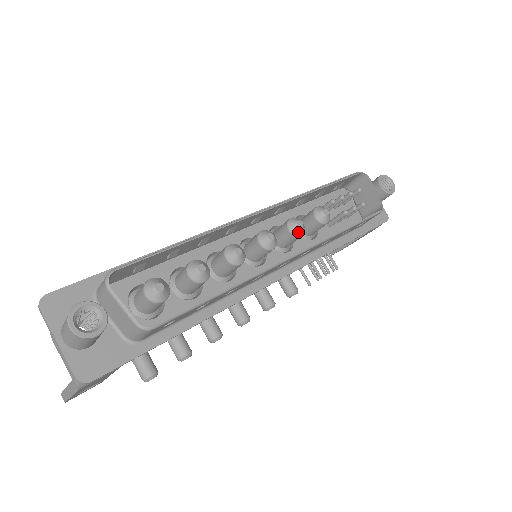
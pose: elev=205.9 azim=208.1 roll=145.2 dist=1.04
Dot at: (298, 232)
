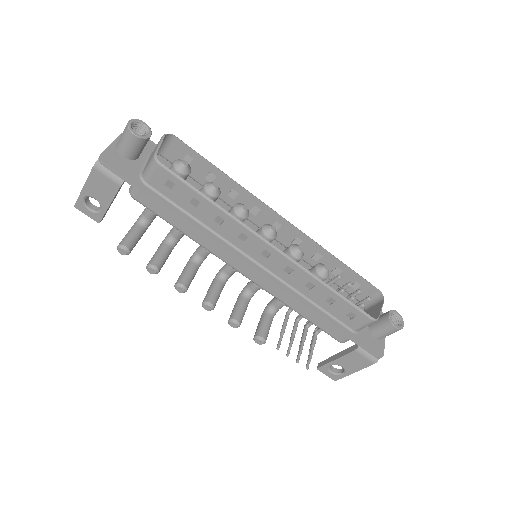
Dot at: (294, 252)
